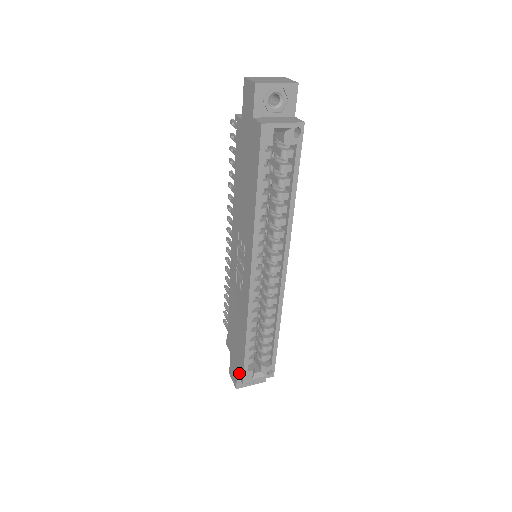
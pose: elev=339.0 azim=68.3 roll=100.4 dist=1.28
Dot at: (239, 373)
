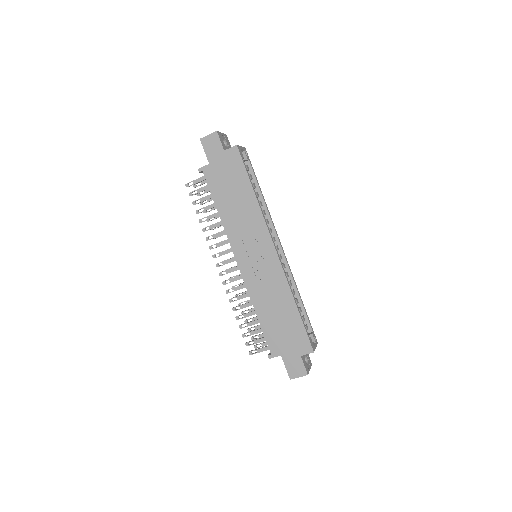
Dot at: (304, 351)
